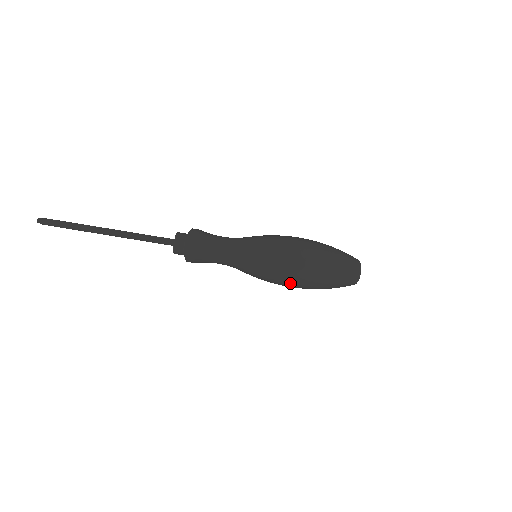
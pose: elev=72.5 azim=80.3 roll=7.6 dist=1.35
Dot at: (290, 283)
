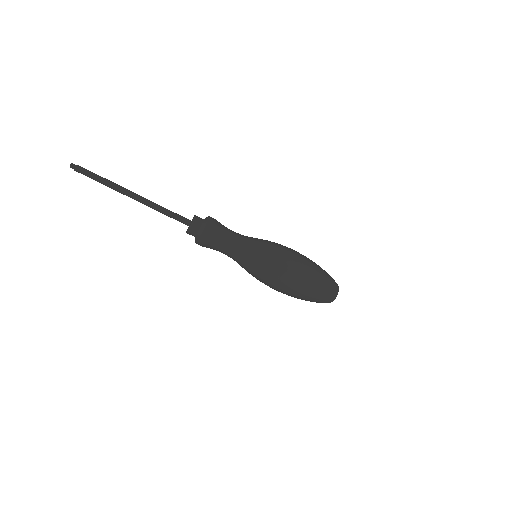
Dot at: (278, 289)
